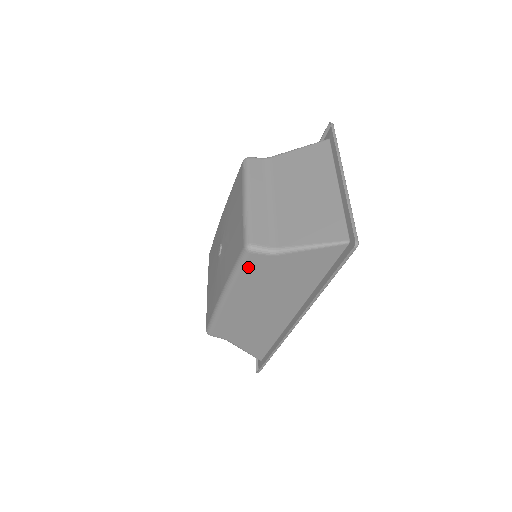
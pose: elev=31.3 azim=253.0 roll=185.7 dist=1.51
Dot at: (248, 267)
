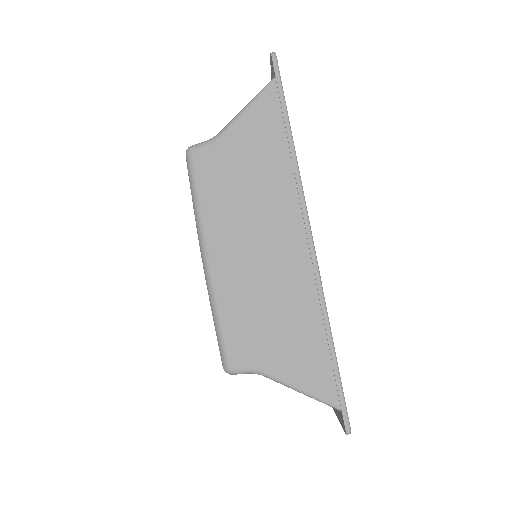
Dot at: (201, 177)
